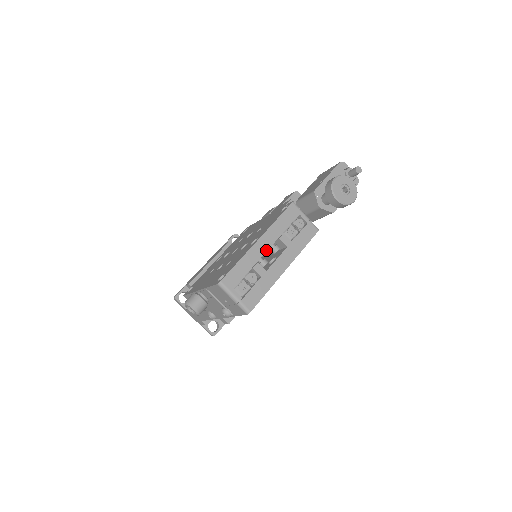
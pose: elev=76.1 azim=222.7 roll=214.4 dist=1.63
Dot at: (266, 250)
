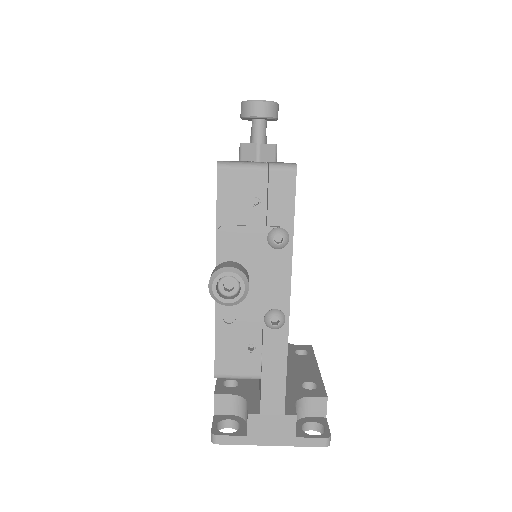
Dot at: occluded
